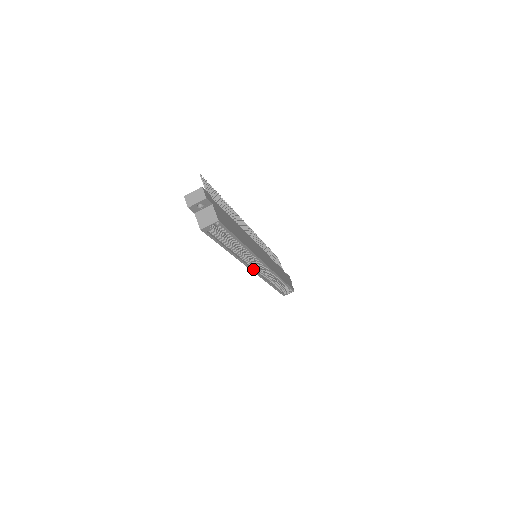
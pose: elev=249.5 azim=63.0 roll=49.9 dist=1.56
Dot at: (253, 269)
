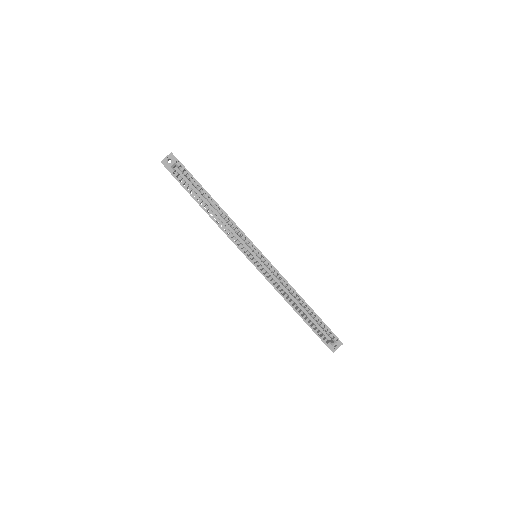
Dot at: (249, 258)
